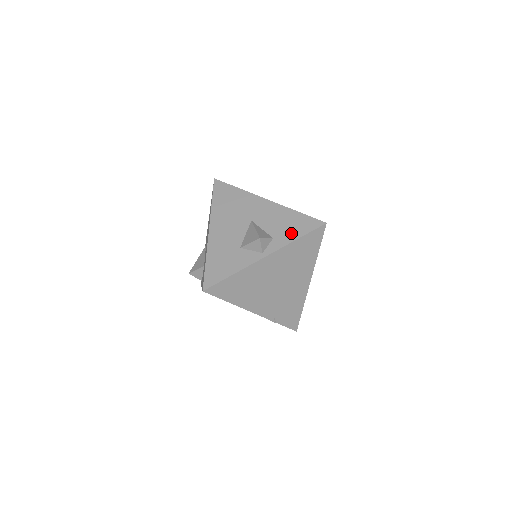
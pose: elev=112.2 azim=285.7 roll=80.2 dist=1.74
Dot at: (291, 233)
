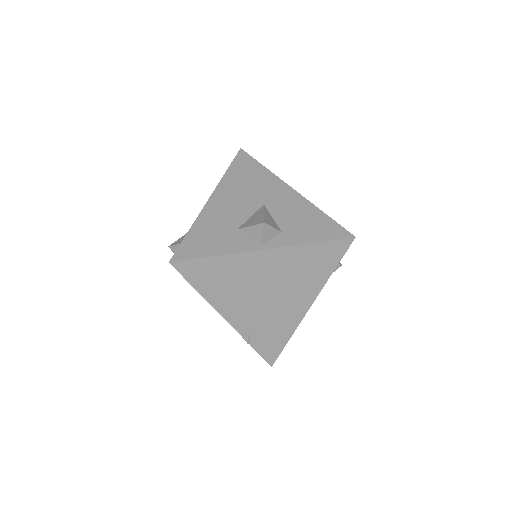
Dot at: (306, 234)
